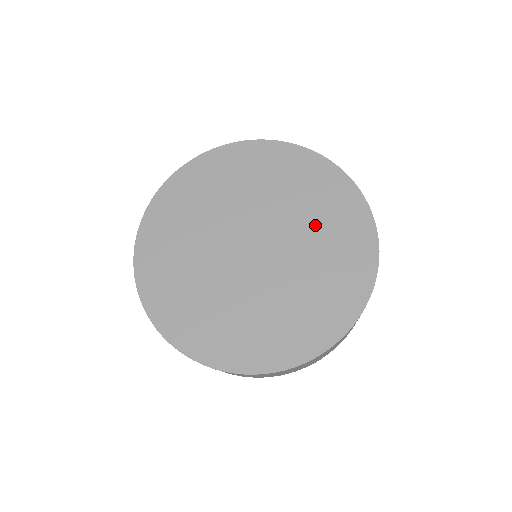
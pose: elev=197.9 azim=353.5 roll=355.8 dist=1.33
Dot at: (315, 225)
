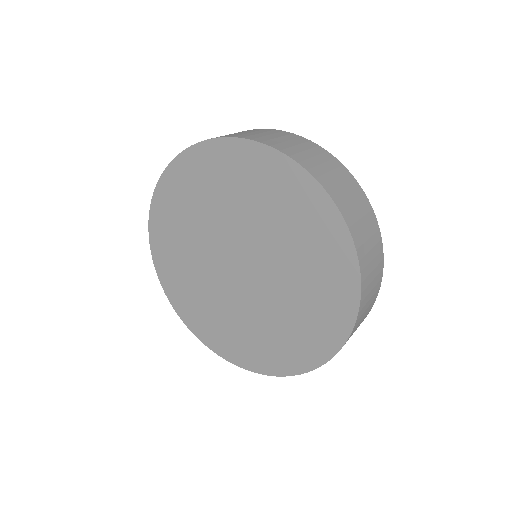
Dot at: (297, 299)
